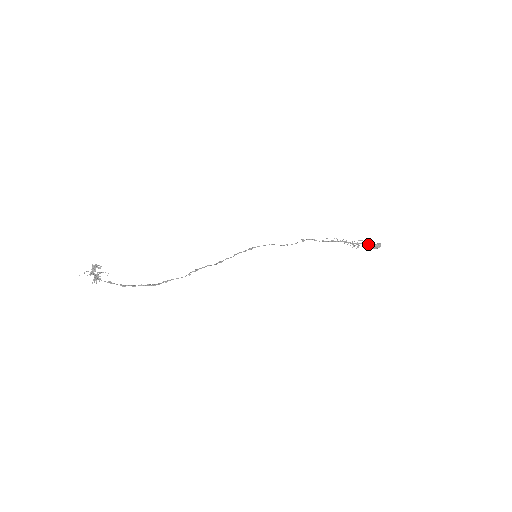
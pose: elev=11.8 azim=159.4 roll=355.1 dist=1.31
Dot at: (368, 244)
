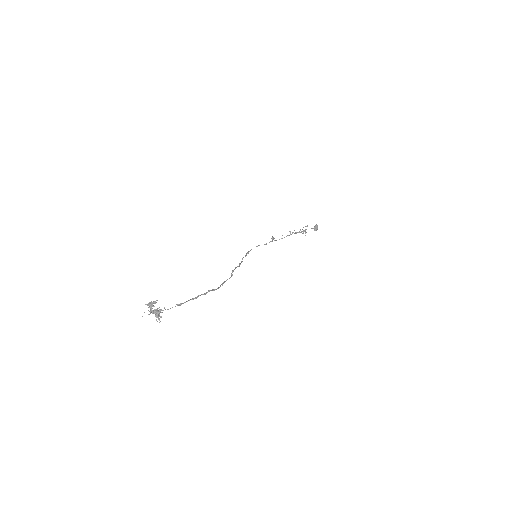
Dot at: occluded
